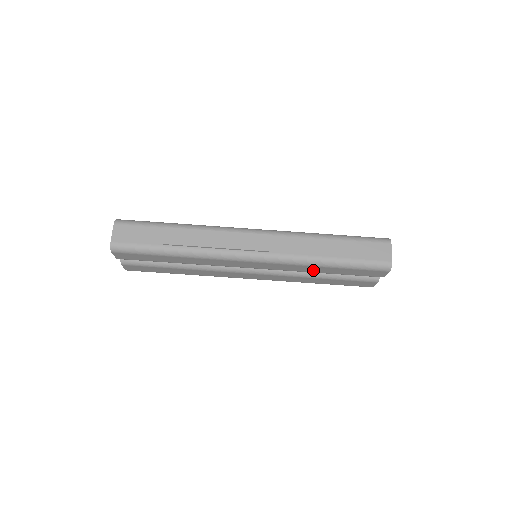
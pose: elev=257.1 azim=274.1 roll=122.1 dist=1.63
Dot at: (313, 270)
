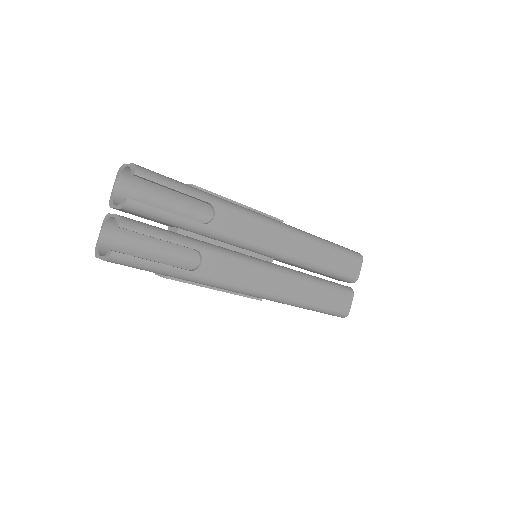
Dot at: occluded
